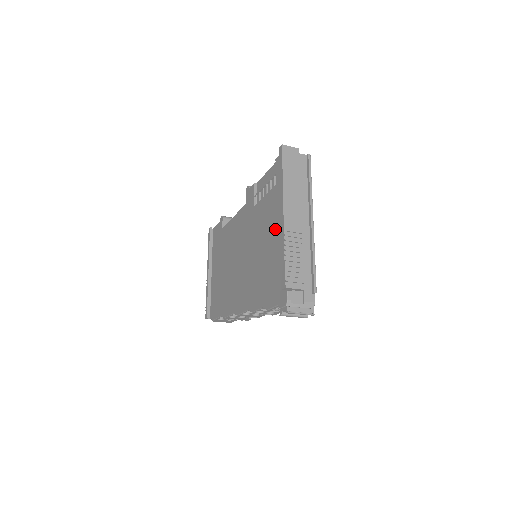
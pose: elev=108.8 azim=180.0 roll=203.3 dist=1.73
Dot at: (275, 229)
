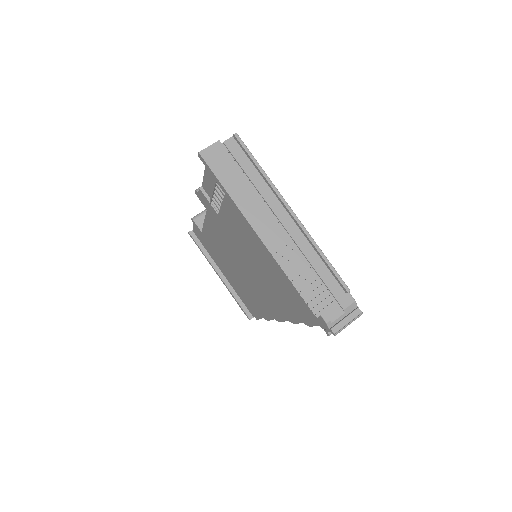
Dot at: (259, 245)
